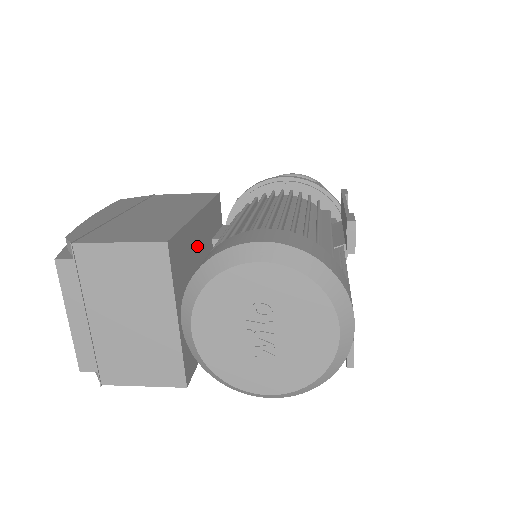
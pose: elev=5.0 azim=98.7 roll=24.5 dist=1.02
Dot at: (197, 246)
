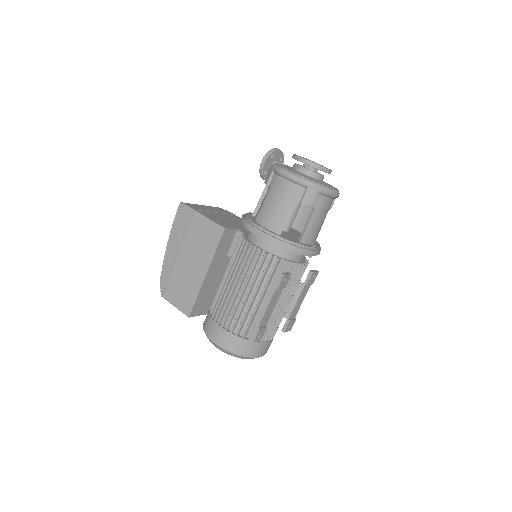
Dot at: (213, 281)
